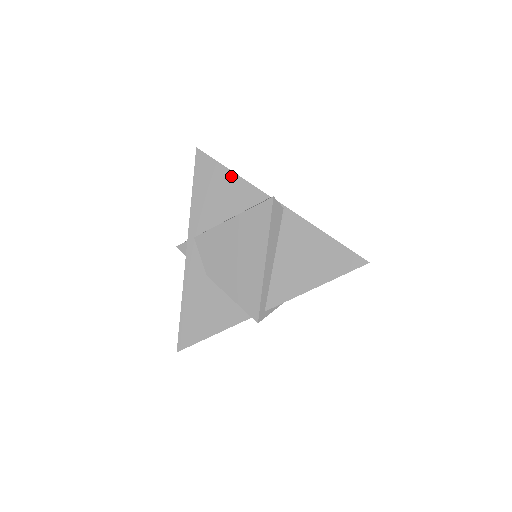
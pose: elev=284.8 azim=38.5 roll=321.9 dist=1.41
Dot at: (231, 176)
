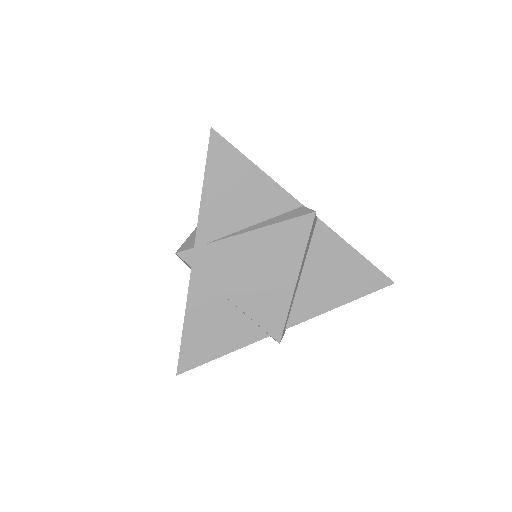
Dot at: (257, 173)
